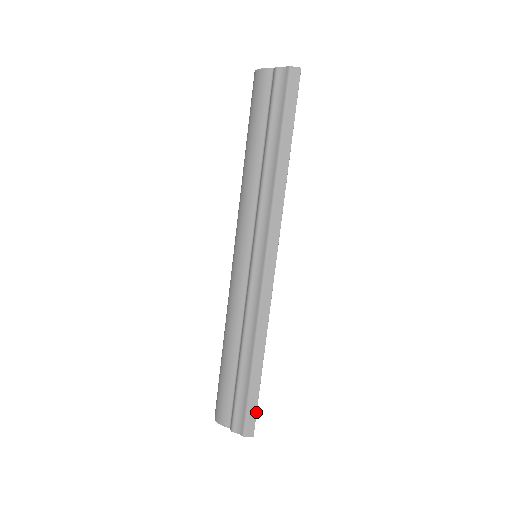
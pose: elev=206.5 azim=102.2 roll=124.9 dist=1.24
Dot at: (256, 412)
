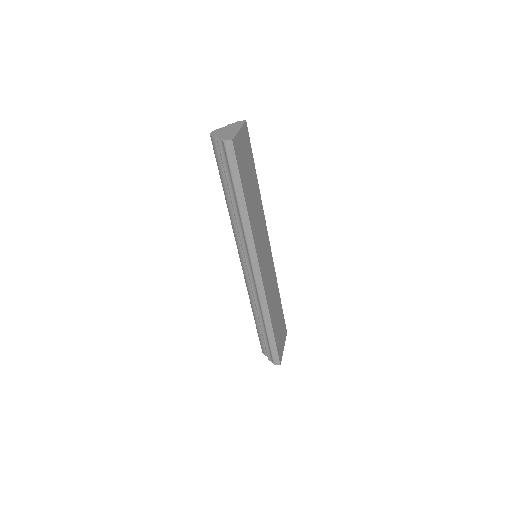
Dot at: (277, 353)
